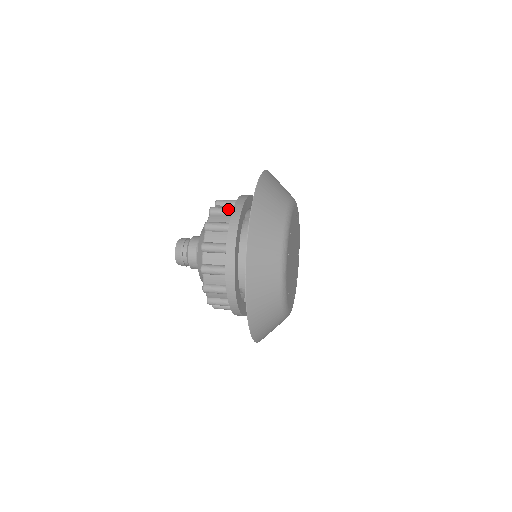
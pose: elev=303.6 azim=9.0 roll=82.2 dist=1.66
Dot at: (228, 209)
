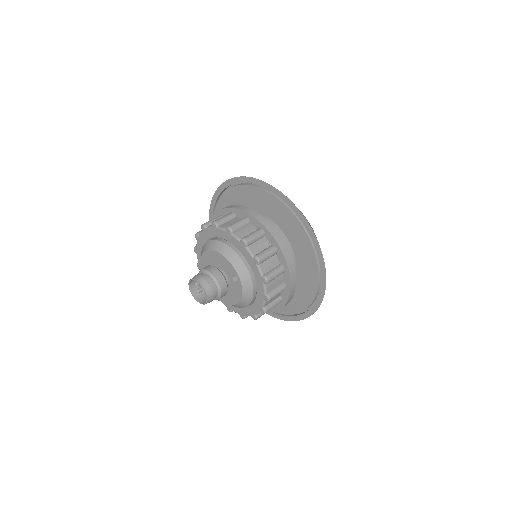
Dot at: (273, 253)
